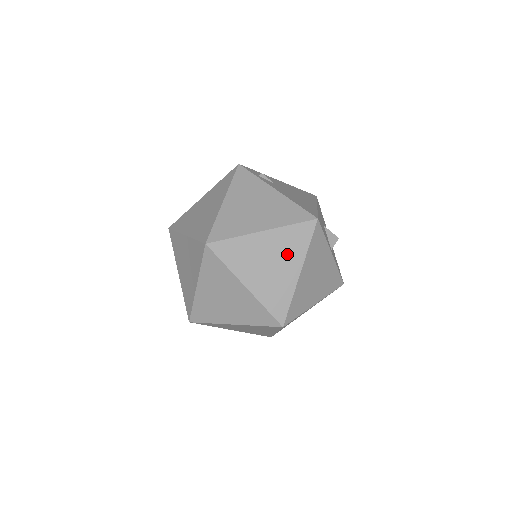
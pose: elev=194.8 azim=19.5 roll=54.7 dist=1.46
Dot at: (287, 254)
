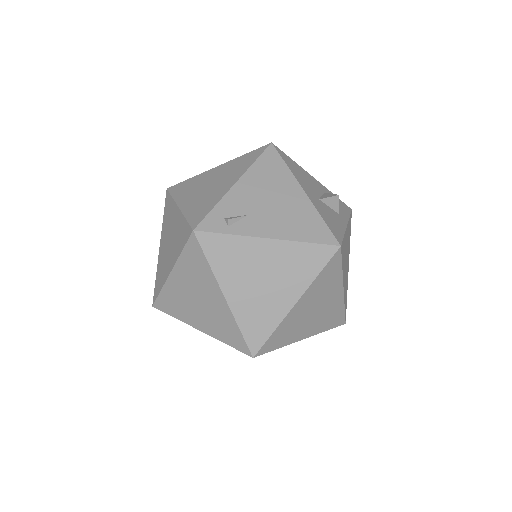
Dot at: (326, 292)
